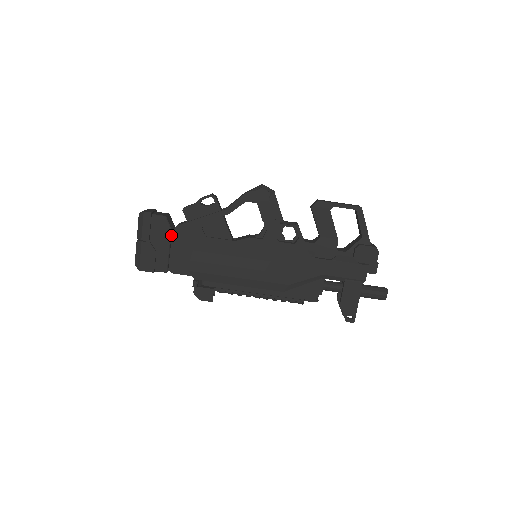
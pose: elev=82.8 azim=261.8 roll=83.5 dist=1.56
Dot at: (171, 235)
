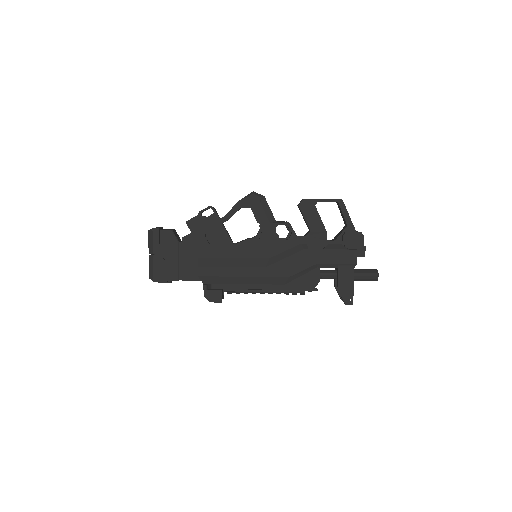
Dot at: (178, 246)
